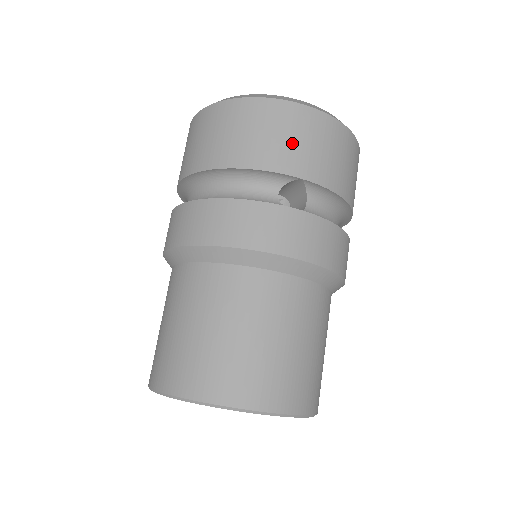
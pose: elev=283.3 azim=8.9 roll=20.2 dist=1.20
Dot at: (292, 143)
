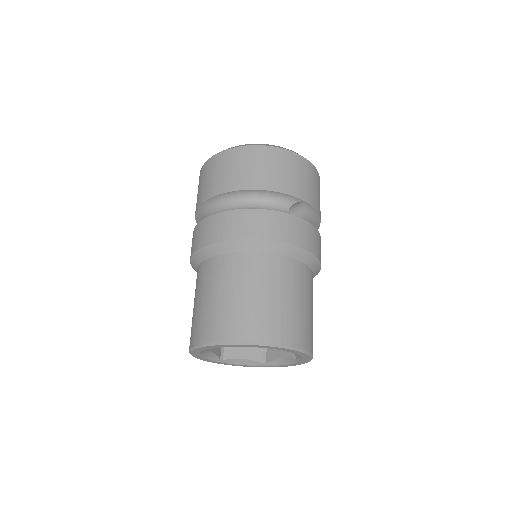
Dot at: (297, 178)
